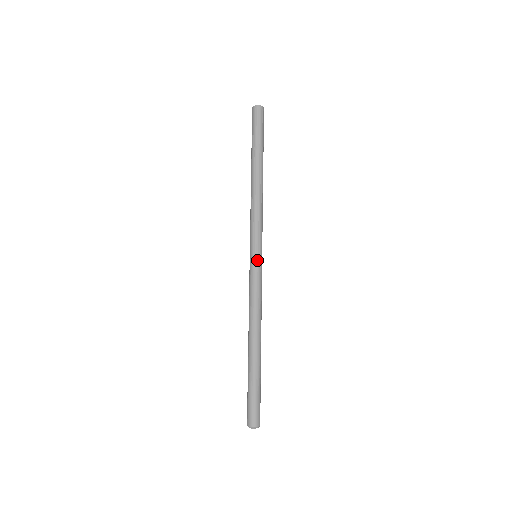
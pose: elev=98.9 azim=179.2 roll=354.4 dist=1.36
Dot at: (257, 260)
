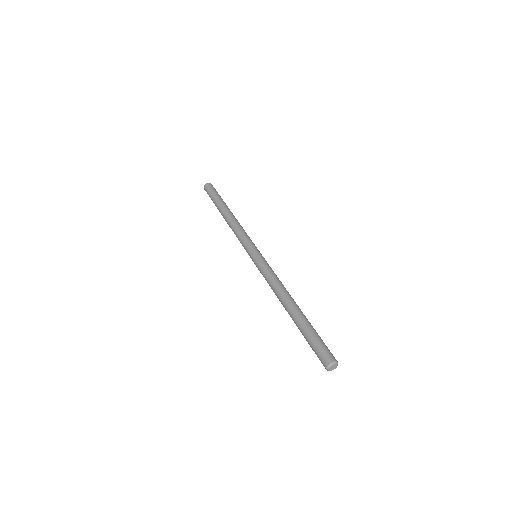
Dot at: (255, 256)
